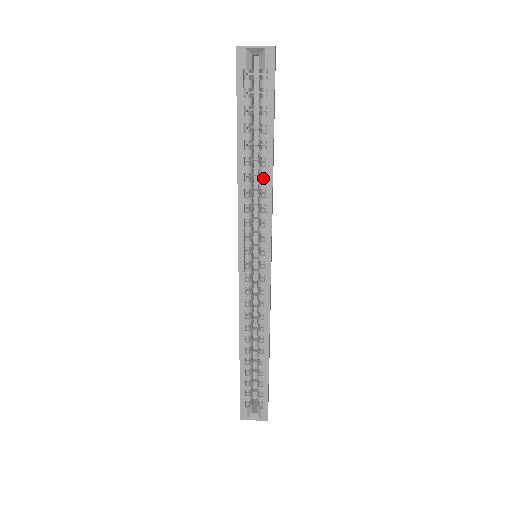
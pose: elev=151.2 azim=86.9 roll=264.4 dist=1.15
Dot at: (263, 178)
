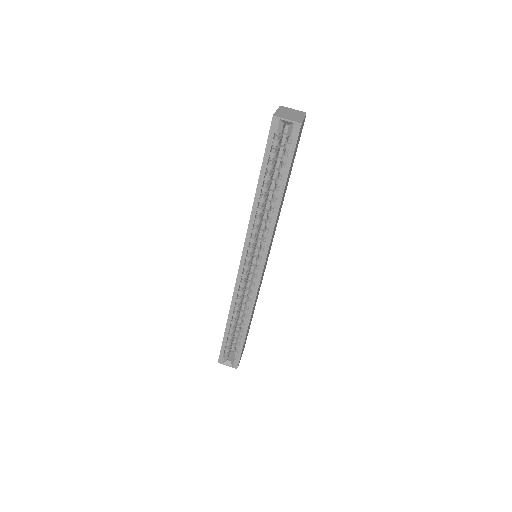
Dot at: (272, 209)
